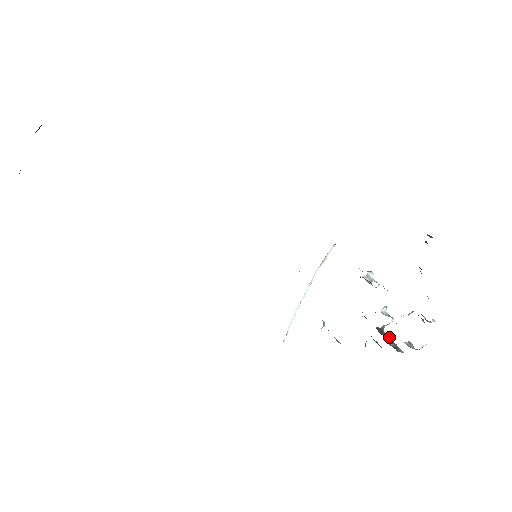
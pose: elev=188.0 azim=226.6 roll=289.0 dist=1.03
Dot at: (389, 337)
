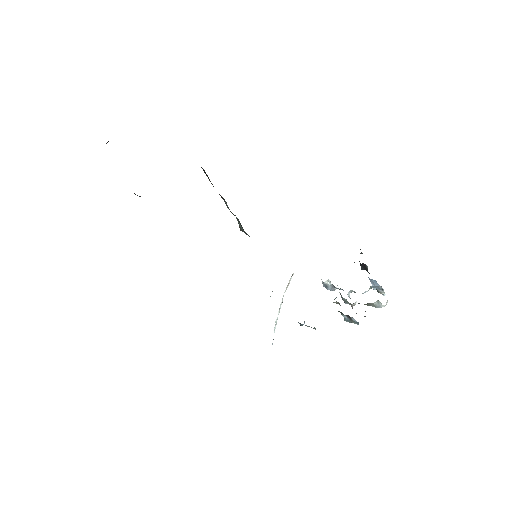
Dot at: occluded
